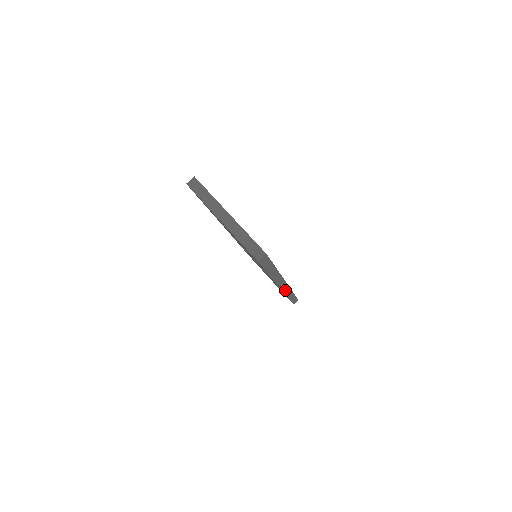
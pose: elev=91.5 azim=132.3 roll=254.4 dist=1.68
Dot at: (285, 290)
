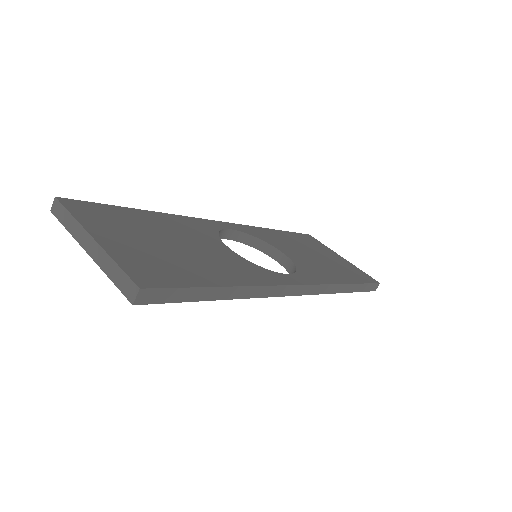
Dot at: (315, 291)
